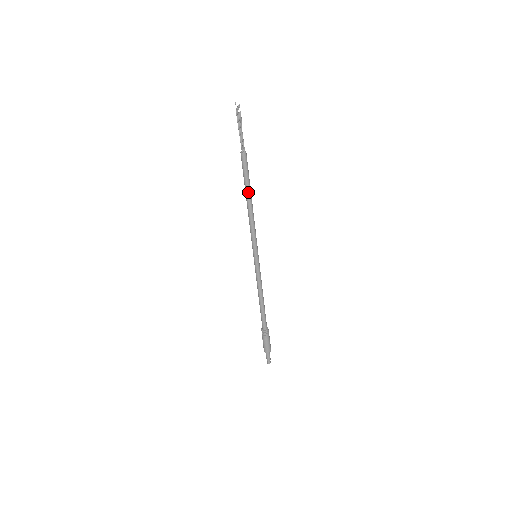
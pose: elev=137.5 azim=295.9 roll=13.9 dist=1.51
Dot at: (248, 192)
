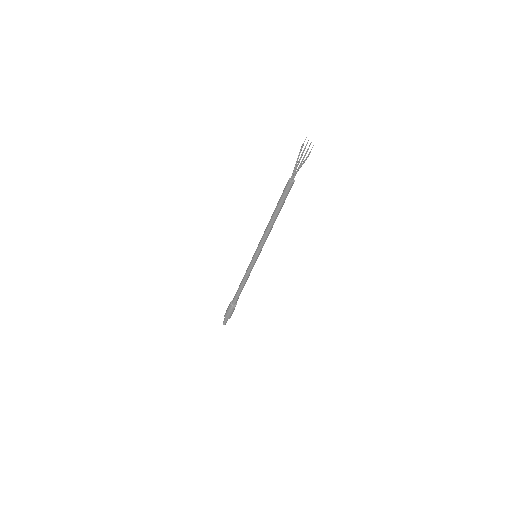
Dot at: (279, 212)
